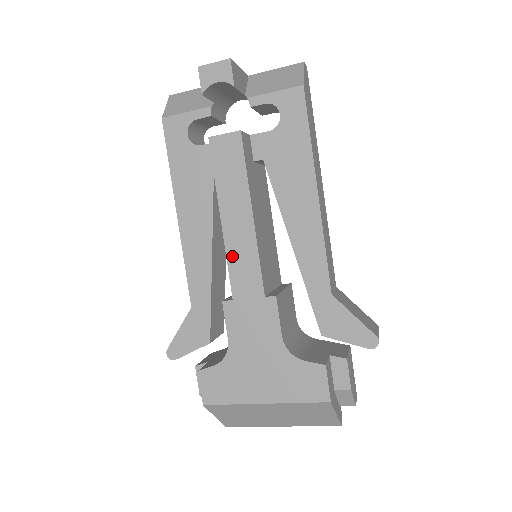
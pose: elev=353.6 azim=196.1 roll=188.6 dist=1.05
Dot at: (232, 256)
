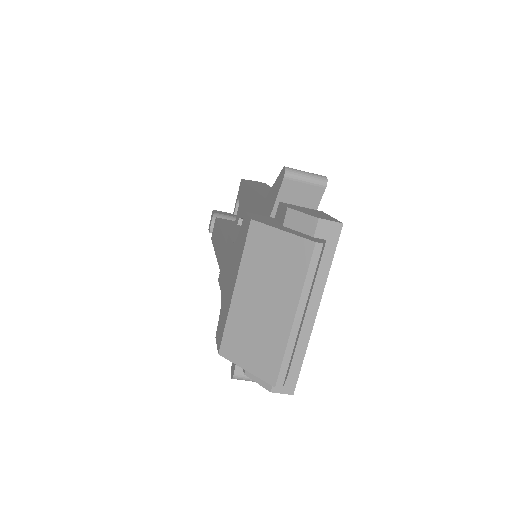
Dot at: (218, 256)
